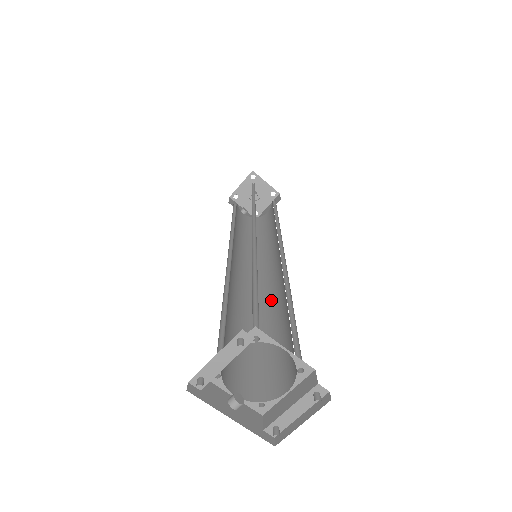
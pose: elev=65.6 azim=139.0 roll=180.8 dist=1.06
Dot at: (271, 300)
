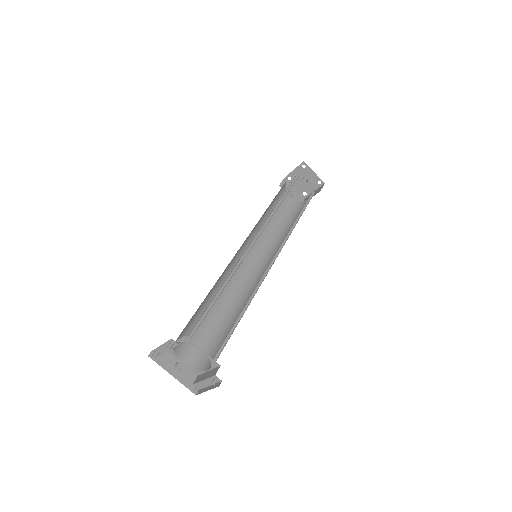
Dot at: (249, 295)
